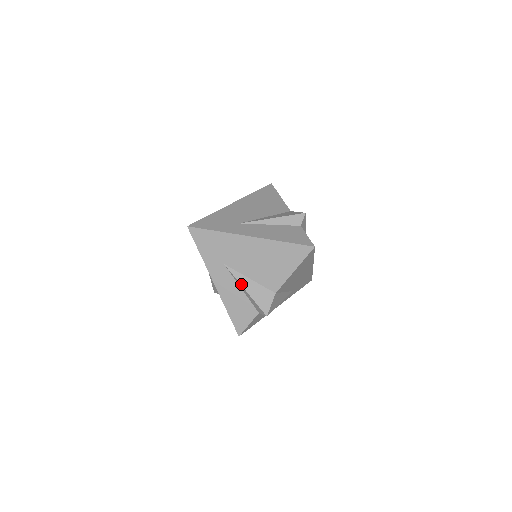
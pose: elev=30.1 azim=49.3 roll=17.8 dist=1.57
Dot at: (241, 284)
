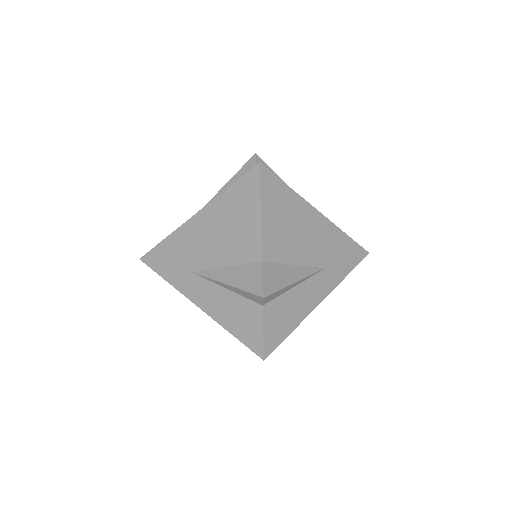
Dot at: occluded
